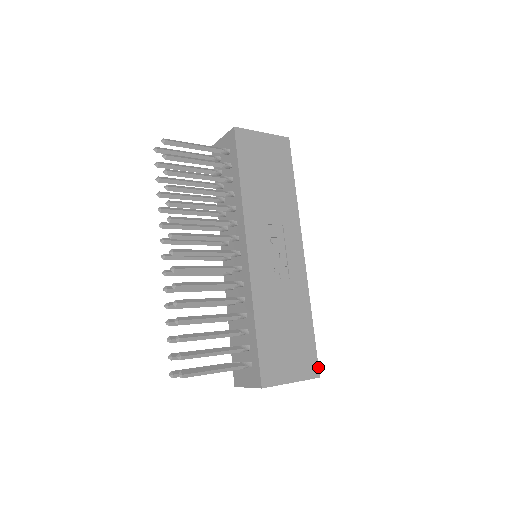
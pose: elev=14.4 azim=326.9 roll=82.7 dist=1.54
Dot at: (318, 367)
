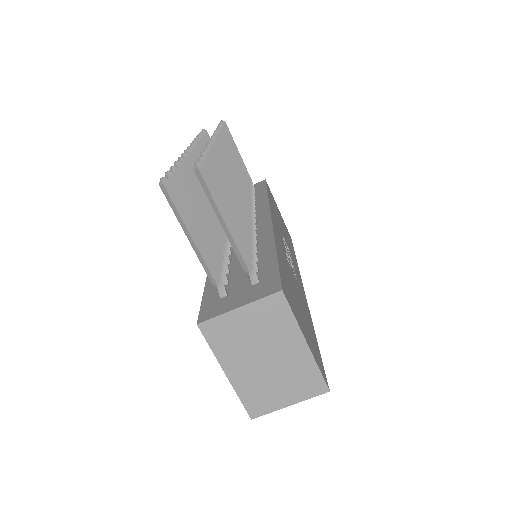
Dot at: (326, 379)
